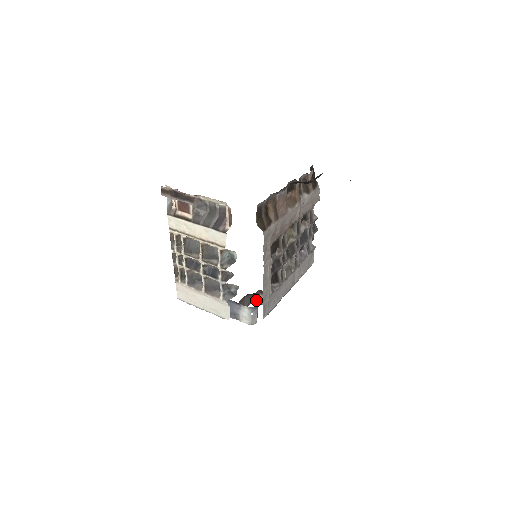
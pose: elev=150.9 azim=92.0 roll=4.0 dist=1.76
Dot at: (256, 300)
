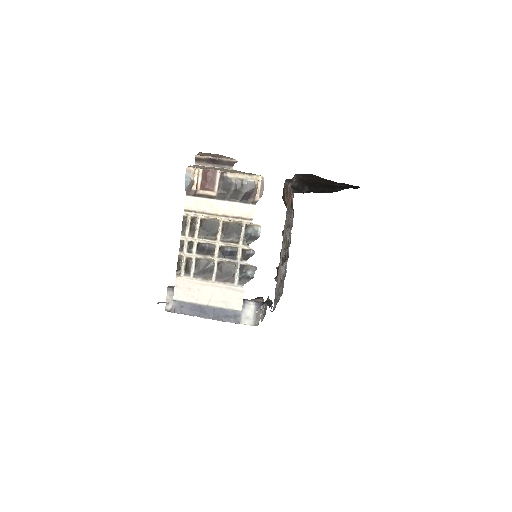
Dot at: occluded
